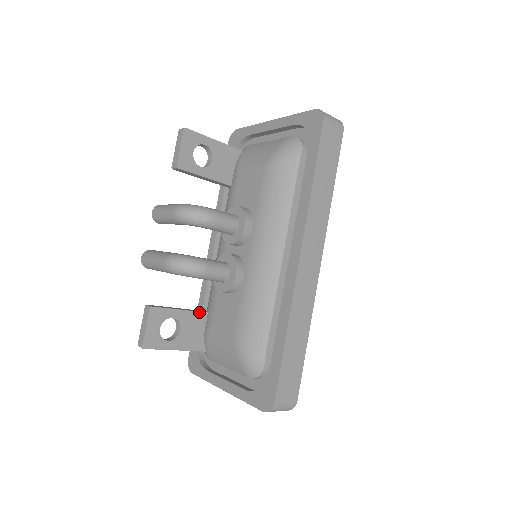
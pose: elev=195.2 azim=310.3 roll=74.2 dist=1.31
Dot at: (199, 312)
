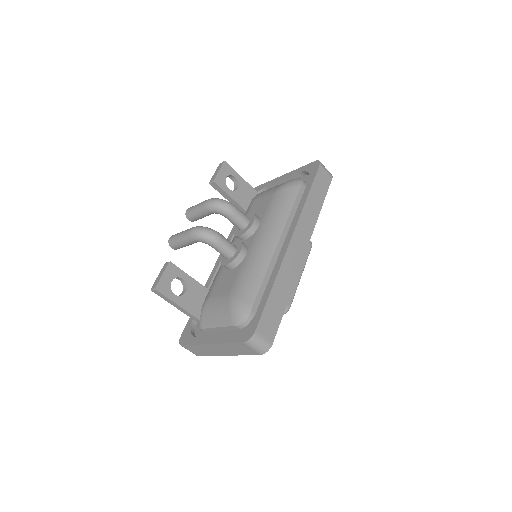
Dot at: (203, 286)
